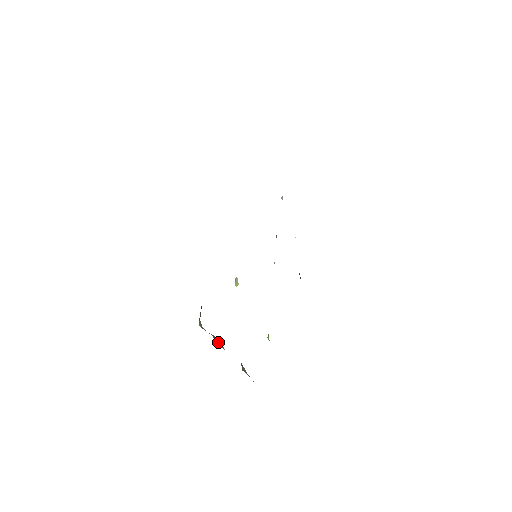
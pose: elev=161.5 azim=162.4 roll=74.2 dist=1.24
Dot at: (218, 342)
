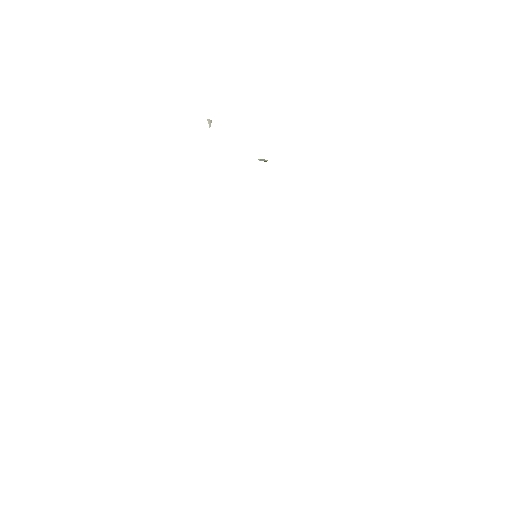
Dot at: occluded
